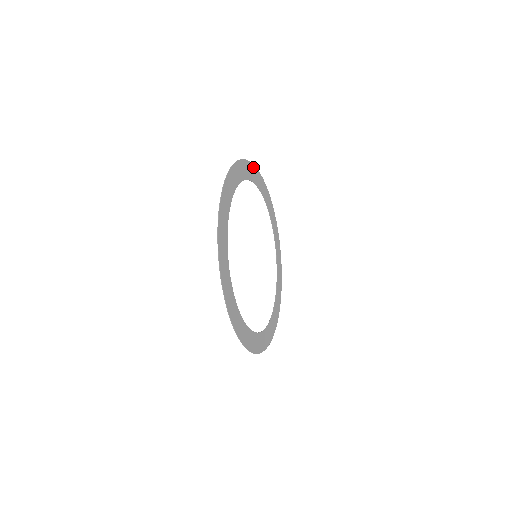
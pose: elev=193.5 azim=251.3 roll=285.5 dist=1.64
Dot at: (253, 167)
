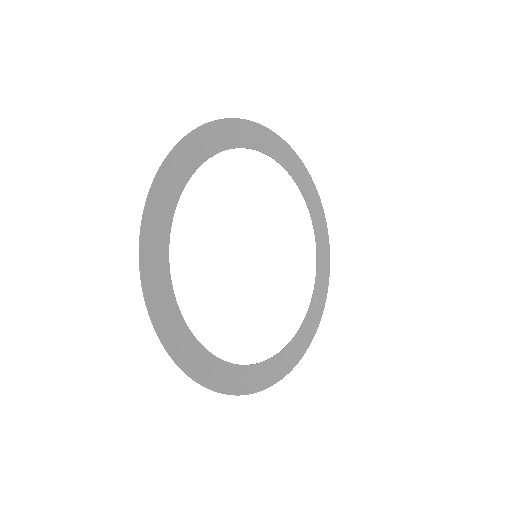
Dot at: (273, 136)
